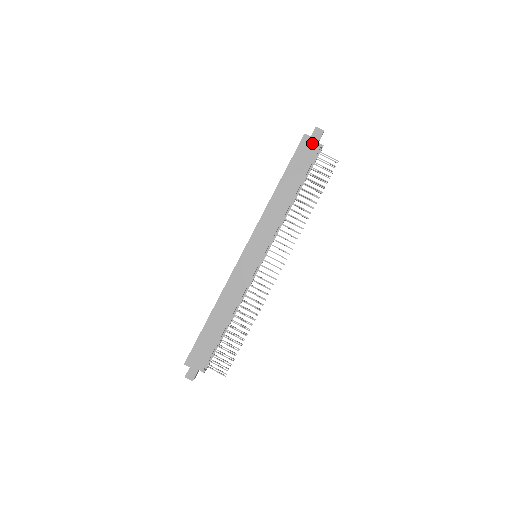
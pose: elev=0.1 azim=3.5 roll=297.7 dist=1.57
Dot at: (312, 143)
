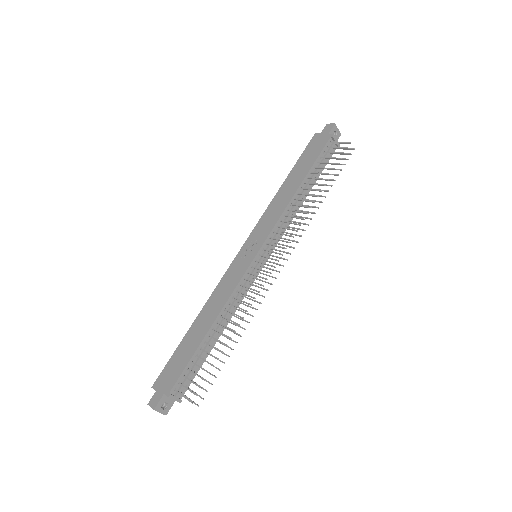
Dot at: (322, 137)
